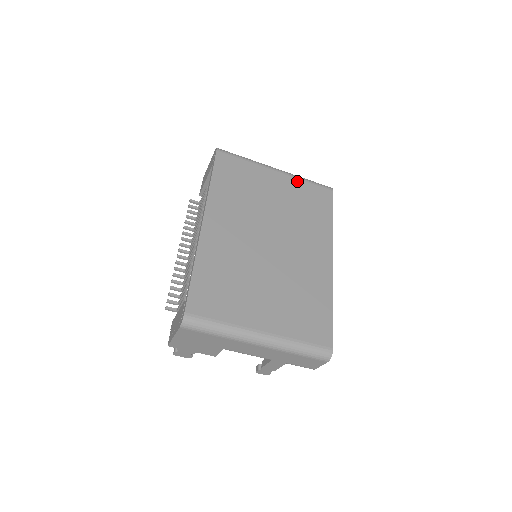
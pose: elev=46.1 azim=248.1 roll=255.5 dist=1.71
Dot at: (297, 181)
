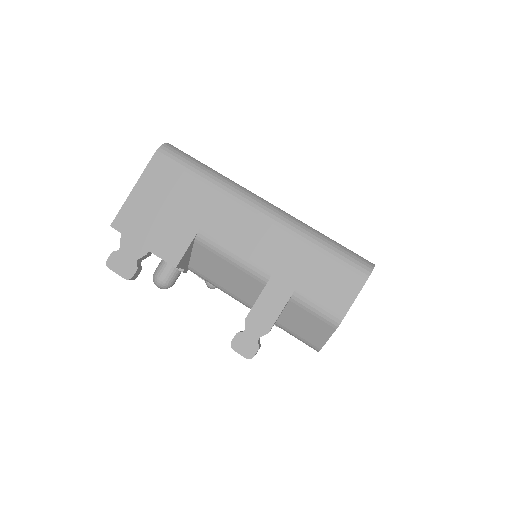
Dot at: occluded
